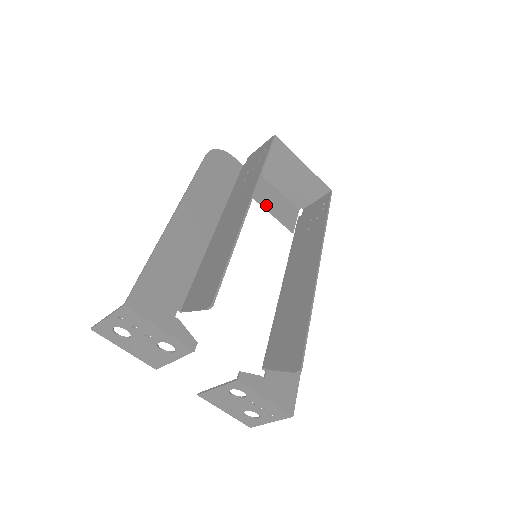
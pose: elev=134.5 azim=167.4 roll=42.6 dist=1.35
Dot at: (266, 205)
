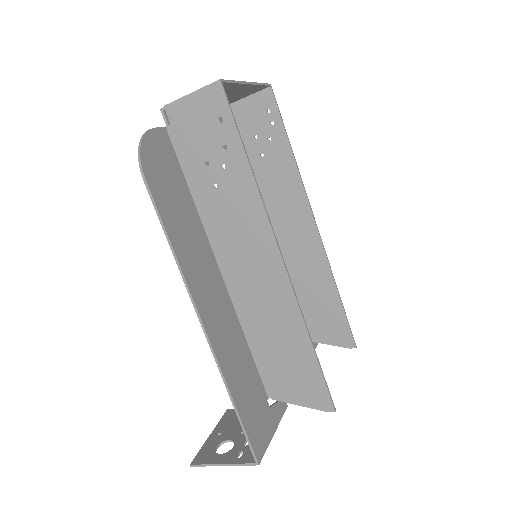
Dot at: occluded
